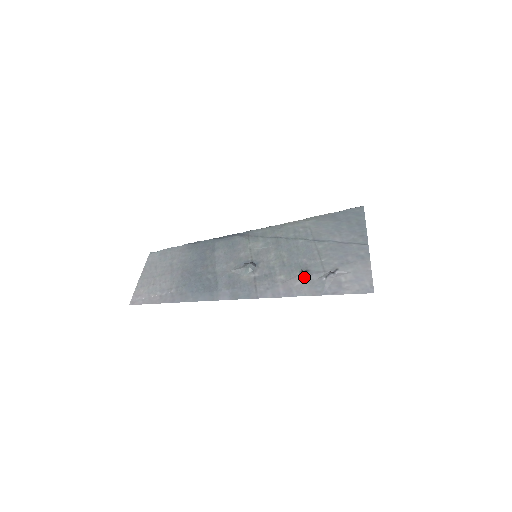
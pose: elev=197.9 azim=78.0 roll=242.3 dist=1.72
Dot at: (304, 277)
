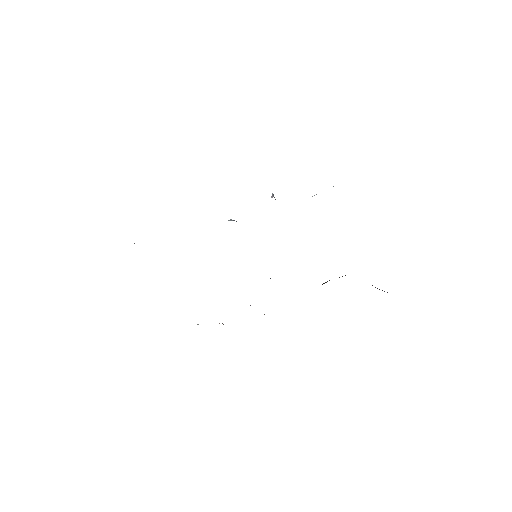
Dot at: (272, 196)
